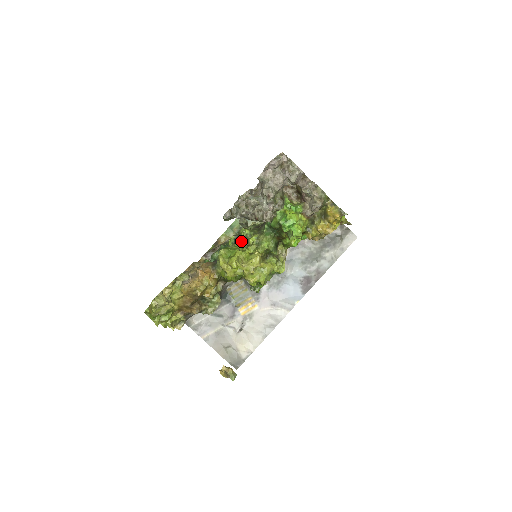
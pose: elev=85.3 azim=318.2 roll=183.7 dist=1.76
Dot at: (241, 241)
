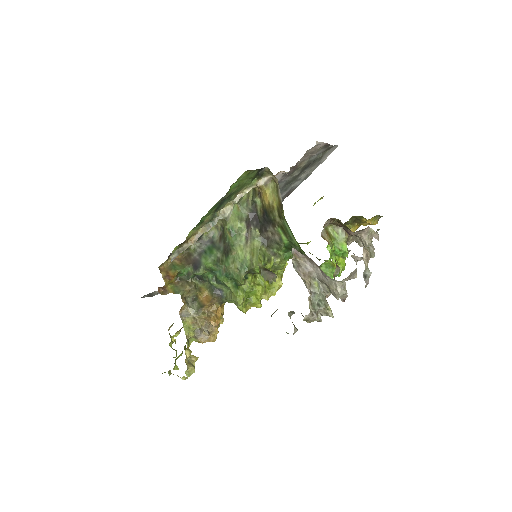
Dot at: (253, 273)
